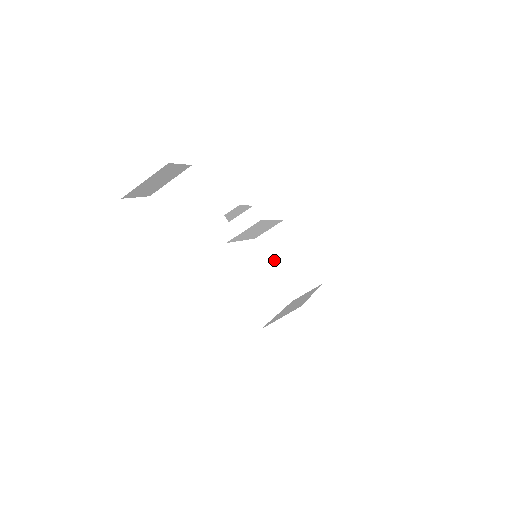
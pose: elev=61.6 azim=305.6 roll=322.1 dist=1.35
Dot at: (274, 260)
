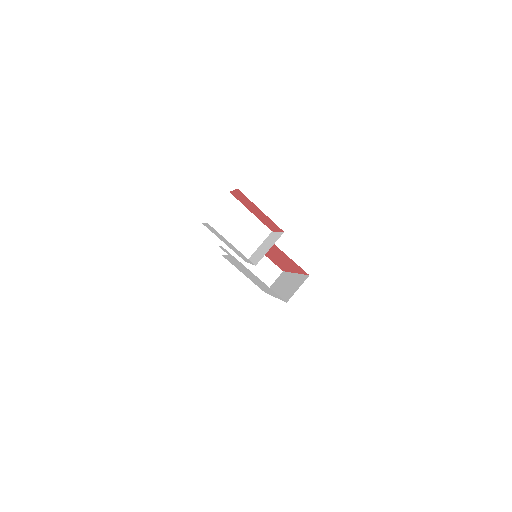
Dot at: occluded
